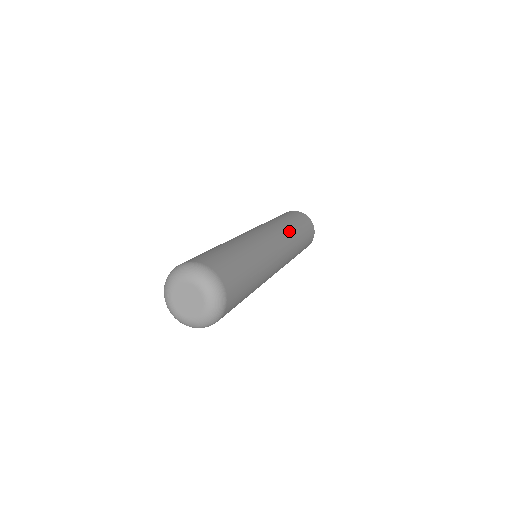
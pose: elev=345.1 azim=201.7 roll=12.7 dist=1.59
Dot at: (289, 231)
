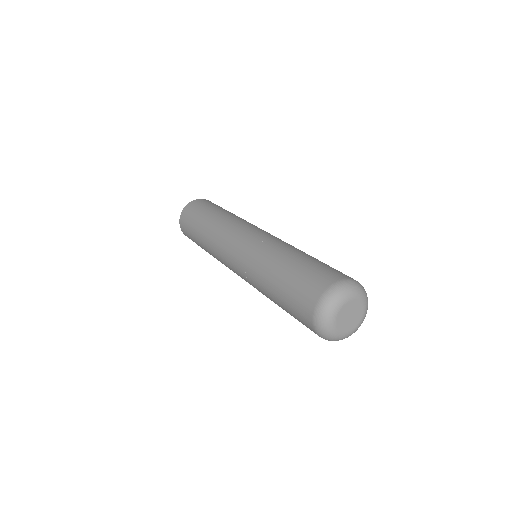
Dot at: occluded
